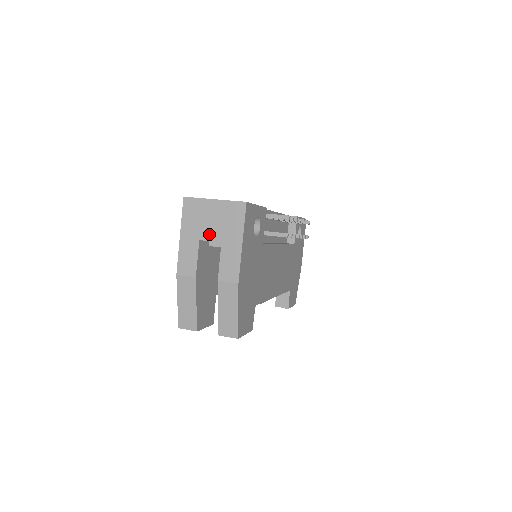
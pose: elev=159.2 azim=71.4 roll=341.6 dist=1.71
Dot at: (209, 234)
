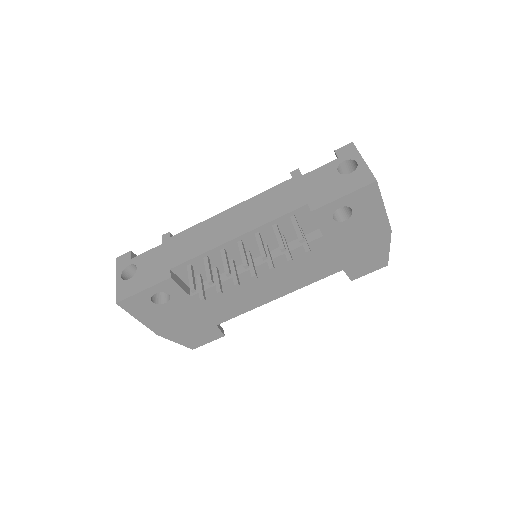
Dot at: occluded
